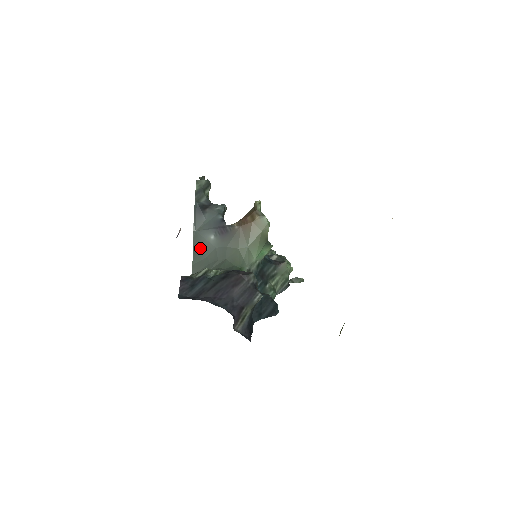
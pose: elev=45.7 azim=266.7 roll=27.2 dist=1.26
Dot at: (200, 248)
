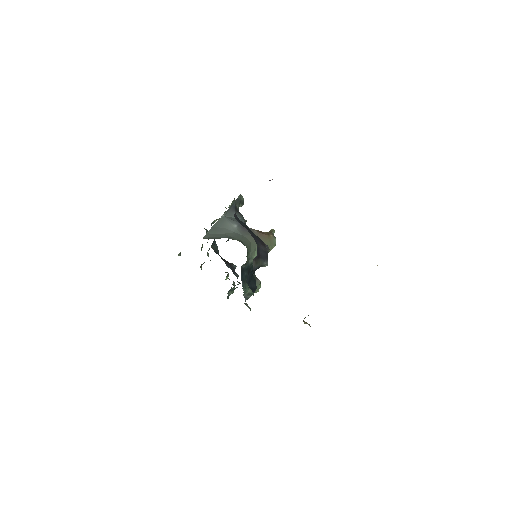
Dot at: (221, 227)
